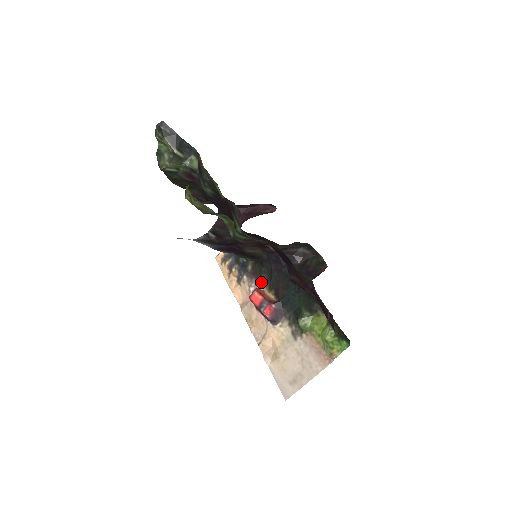
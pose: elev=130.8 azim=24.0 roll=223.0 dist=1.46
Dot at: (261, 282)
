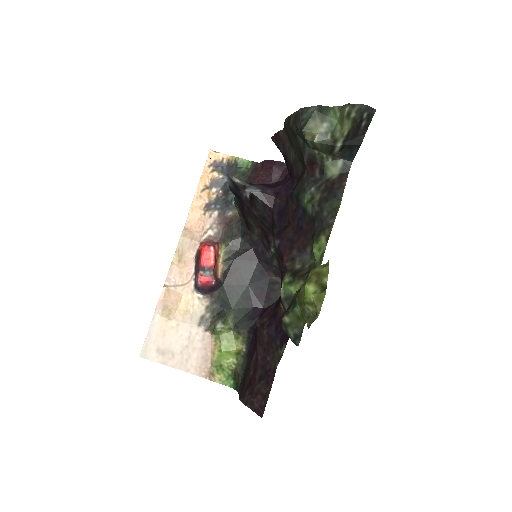
Dot at: (225, 243)
